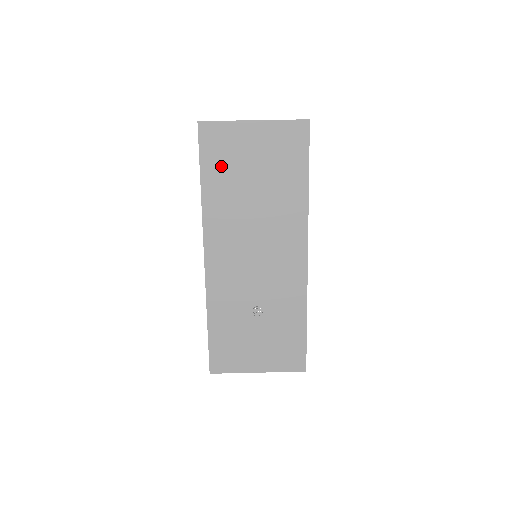
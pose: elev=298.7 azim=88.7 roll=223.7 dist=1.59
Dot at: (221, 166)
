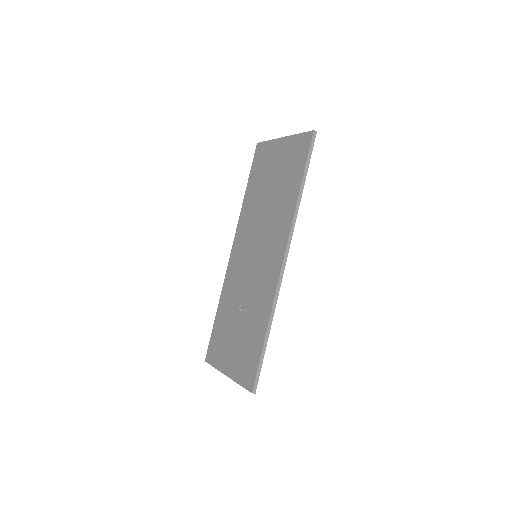
Dot at: (258, 176)
